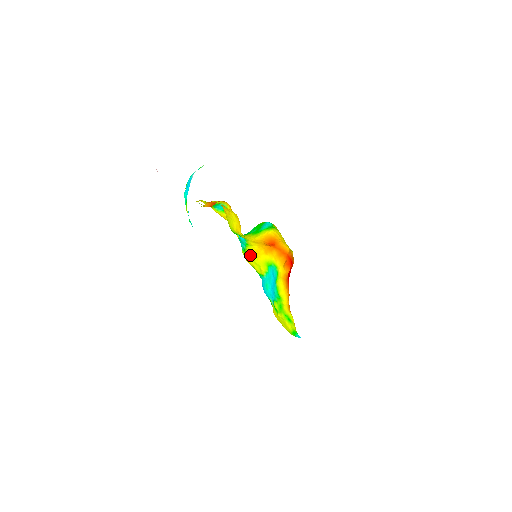
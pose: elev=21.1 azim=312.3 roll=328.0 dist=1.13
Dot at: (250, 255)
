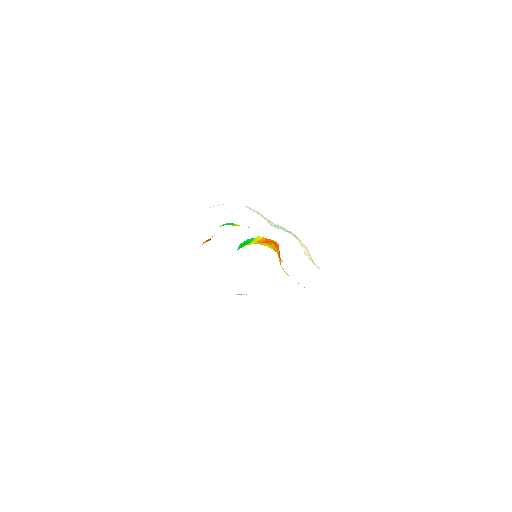
Dot at: occluded
